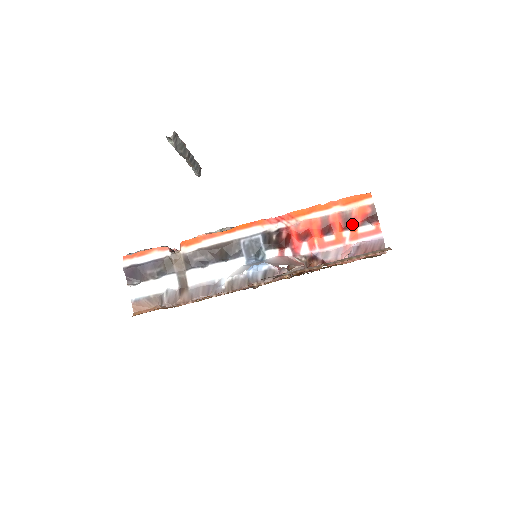
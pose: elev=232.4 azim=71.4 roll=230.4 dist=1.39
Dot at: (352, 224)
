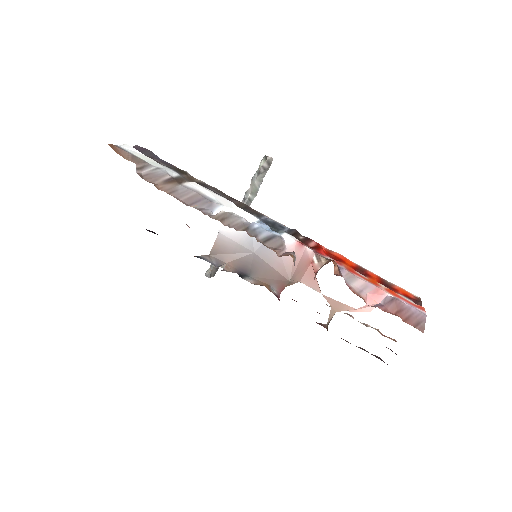
Dot at: occluded
